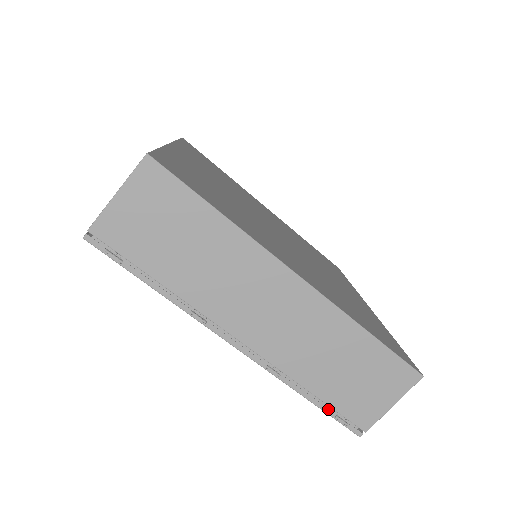
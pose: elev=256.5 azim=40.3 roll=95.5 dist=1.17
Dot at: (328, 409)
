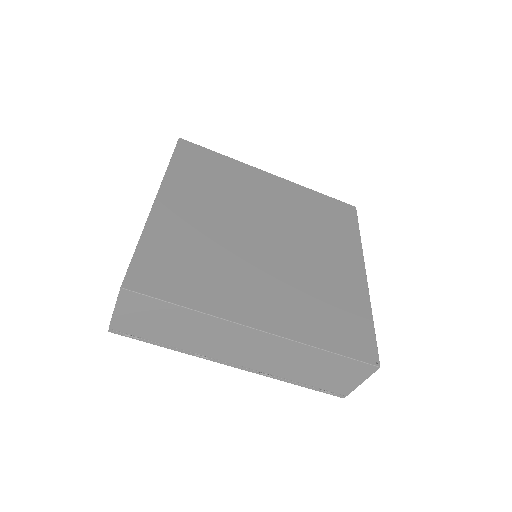
Dot at: (313, 388)
